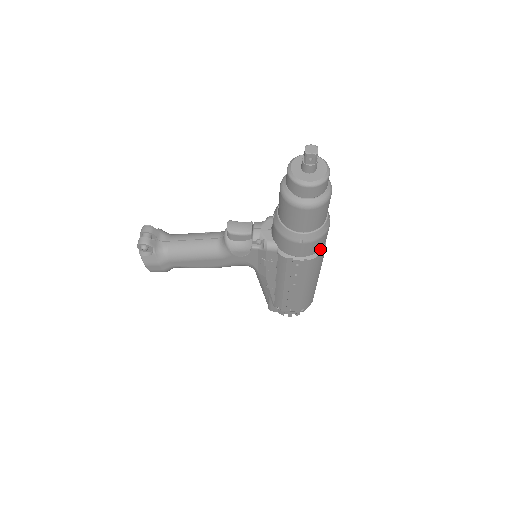
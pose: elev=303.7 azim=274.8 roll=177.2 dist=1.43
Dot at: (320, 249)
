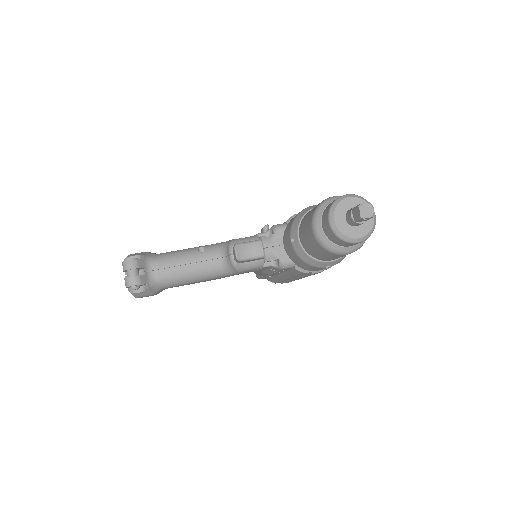
Dot at: occluded
